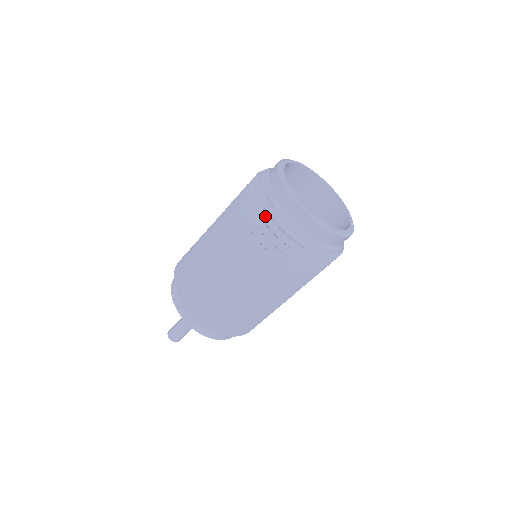
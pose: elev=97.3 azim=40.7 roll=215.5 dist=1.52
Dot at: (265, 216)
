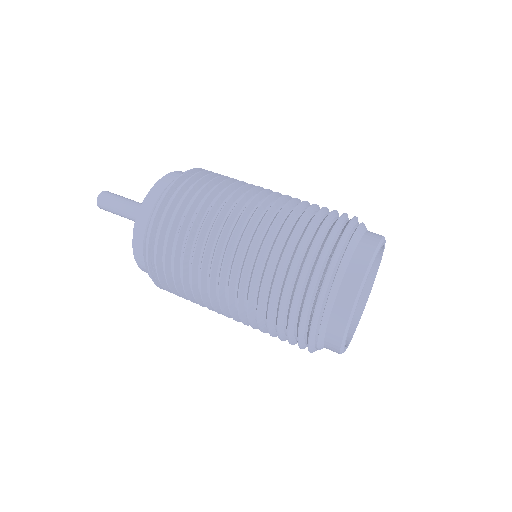
Dot at: (316, 278)
